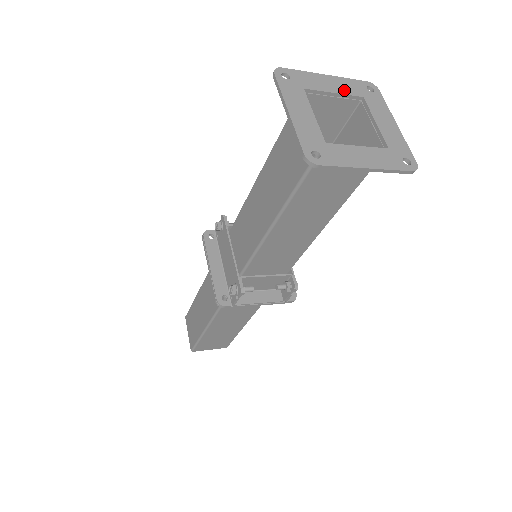
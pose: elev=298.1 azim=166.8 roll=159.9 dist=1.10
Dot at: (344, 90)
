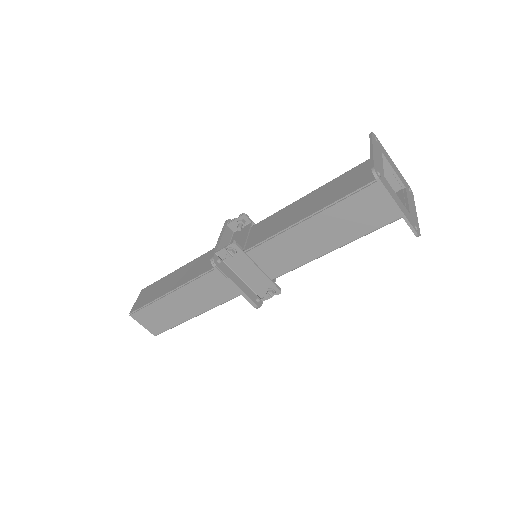
Dot at: (380, 155)
